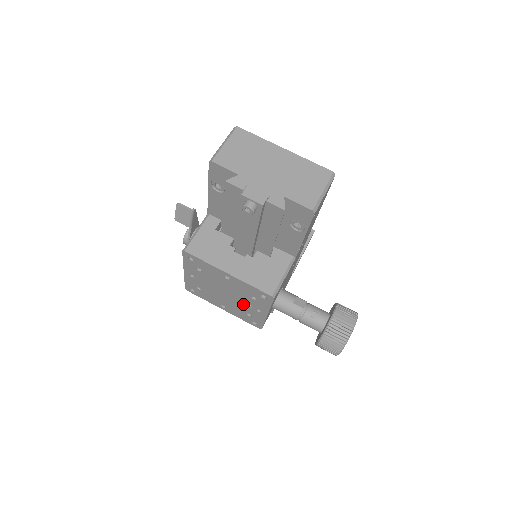
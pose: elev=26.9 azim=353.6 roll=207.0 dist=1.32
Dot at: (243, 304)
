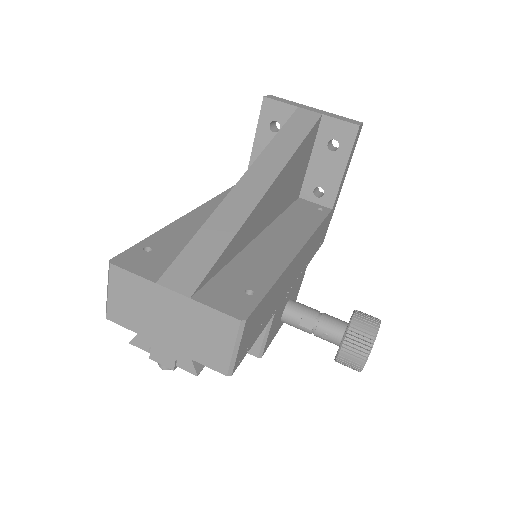
Dot at: occluded
